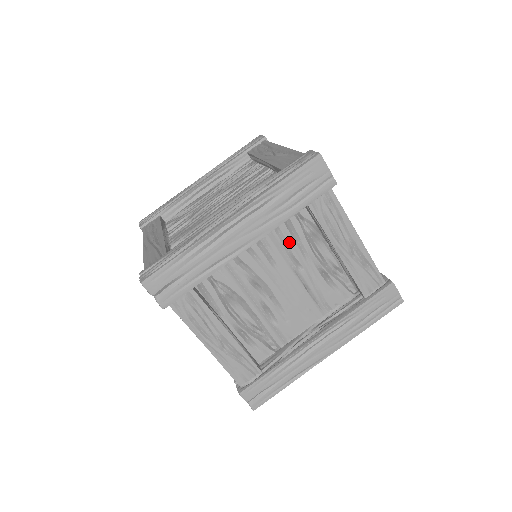
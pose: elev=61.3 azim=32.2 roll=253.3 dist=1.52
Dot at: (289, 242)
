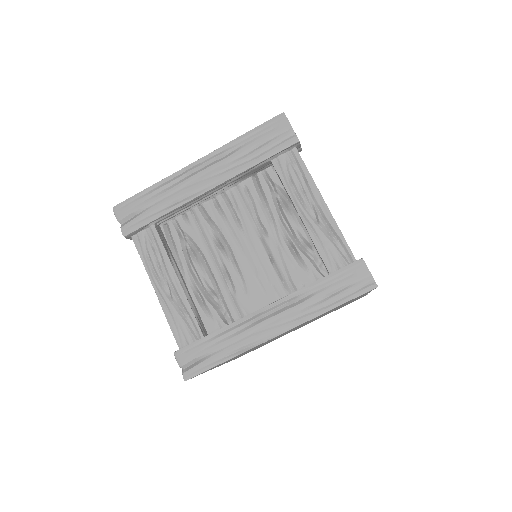
Dot at: (257, 205)
